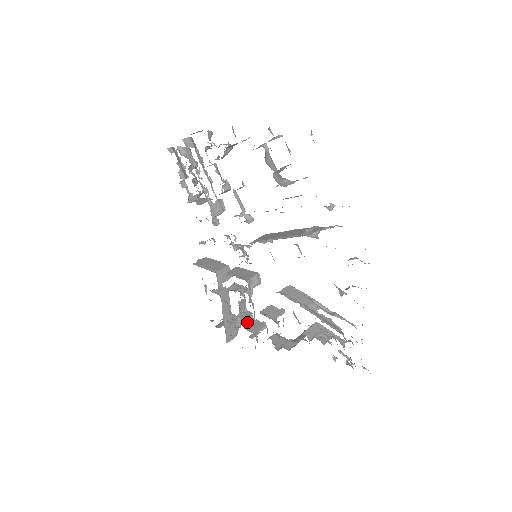
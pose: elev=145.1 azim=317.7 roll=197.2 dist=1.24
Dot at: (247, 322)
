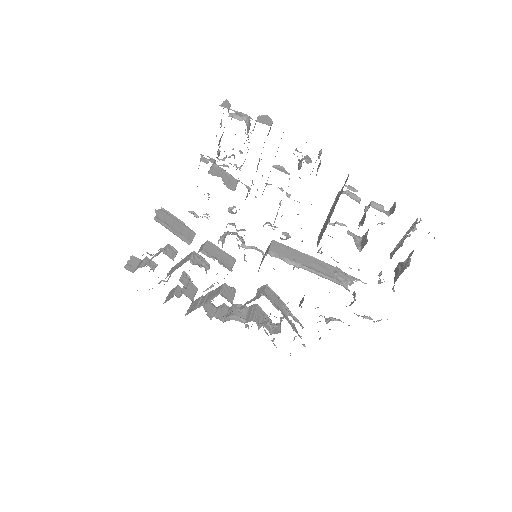
Dot at: (185, 286)
